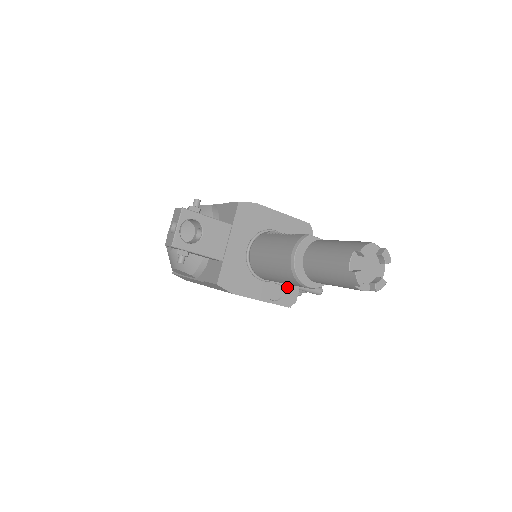
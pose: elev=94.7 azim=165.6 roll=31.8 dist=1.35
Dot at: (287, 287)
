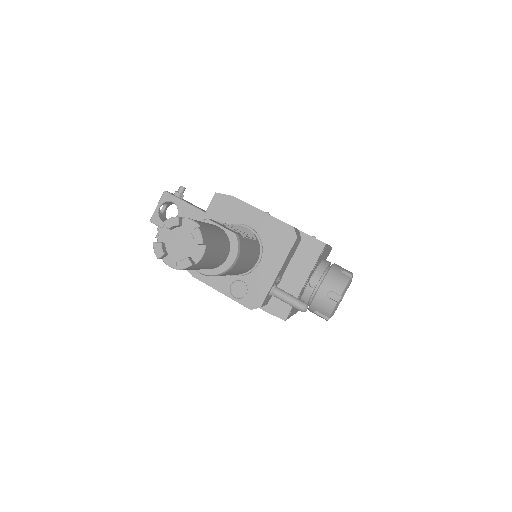
Dot at: (253, 288)
